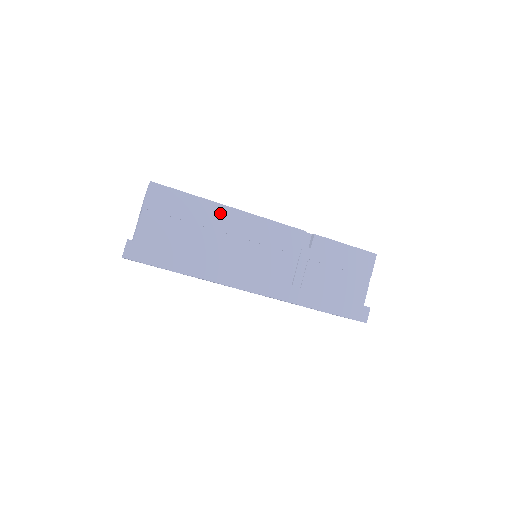
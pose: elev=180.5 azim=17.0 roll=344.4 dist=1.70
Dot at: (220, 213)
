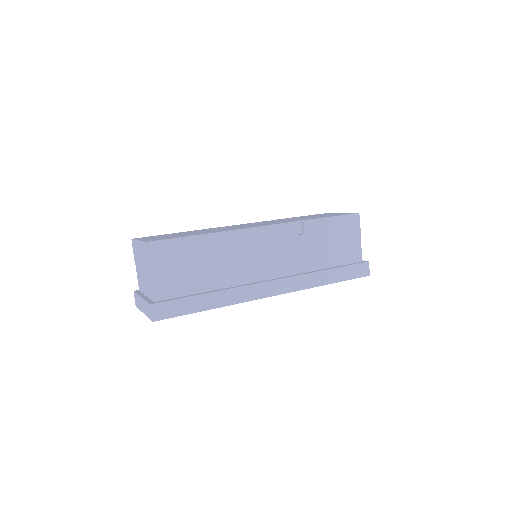
Dot at: (218, 241)
